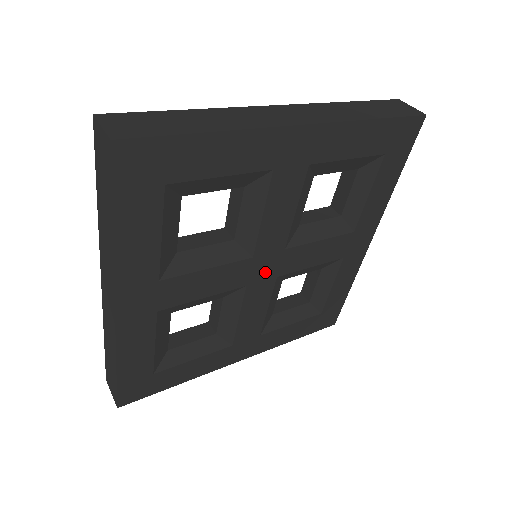
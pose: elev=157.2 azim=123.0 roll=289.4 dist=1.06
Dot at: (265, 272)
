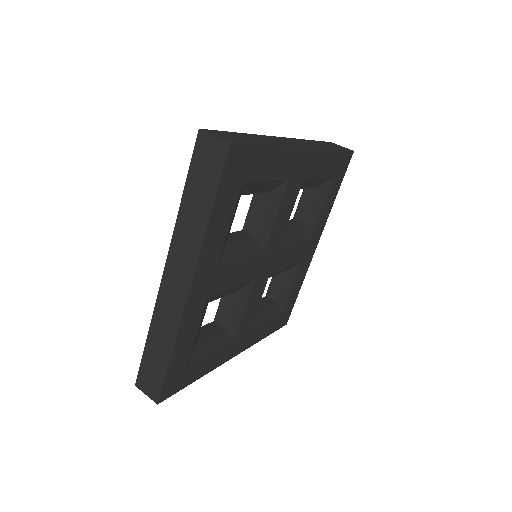
Dot at: (266, 267)
